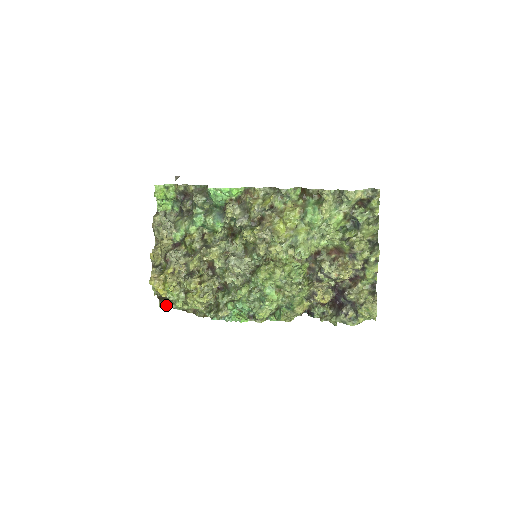
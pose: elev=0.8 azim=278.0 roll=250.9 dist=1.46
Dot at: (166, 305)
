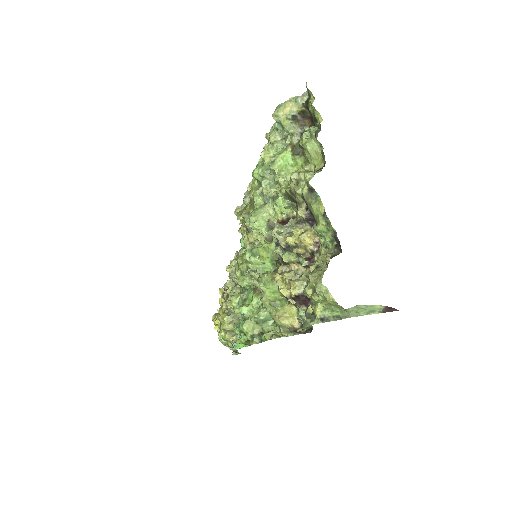
Dot at: occluded
